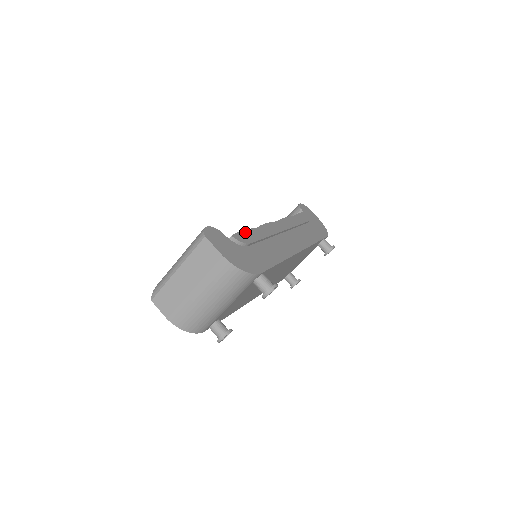
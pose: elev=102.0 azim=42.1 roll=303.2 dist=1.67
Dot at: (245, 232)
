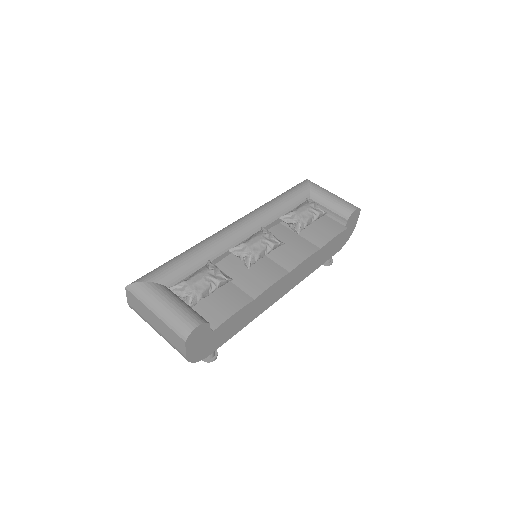
Dot at: (235, 315)
